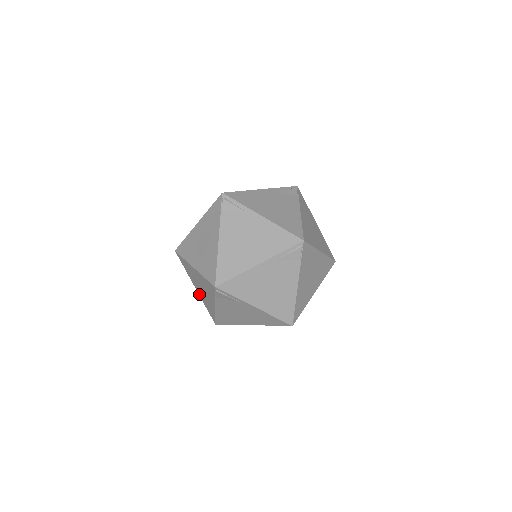
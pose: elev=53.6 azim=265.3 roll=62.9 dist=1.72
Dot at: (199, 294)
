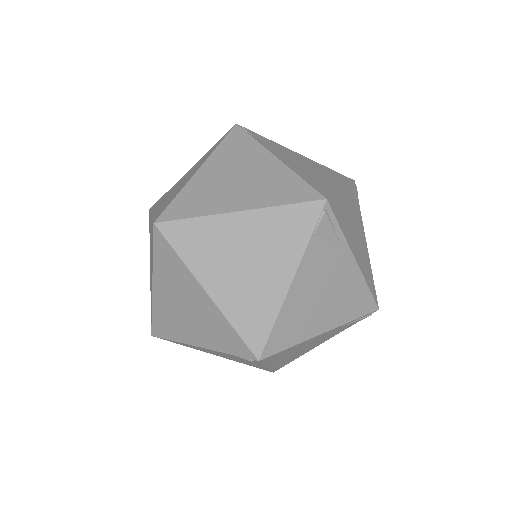
Dot at: (155, 297)
